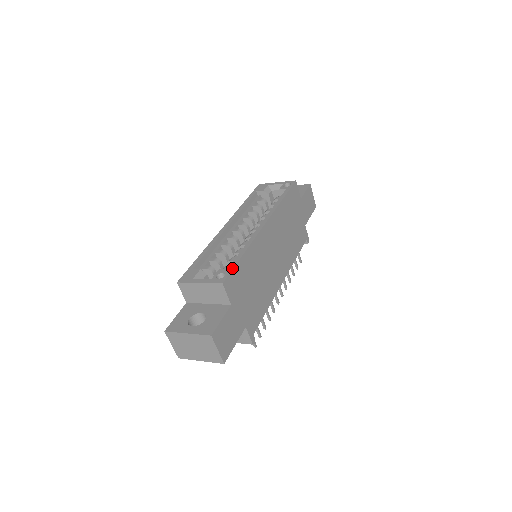
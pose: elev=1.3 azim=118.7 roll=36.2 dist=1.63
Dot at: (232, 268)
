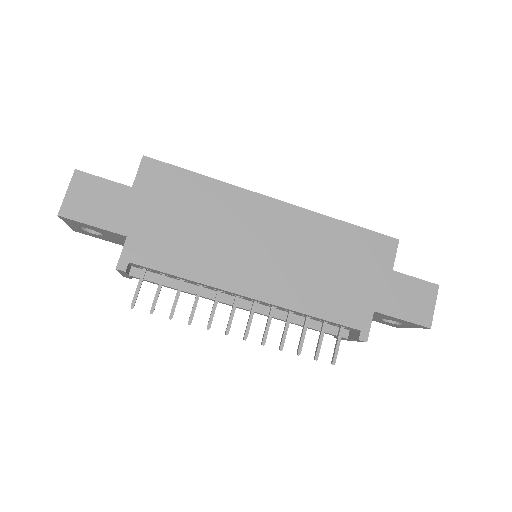
Dot at: (174, 165)
